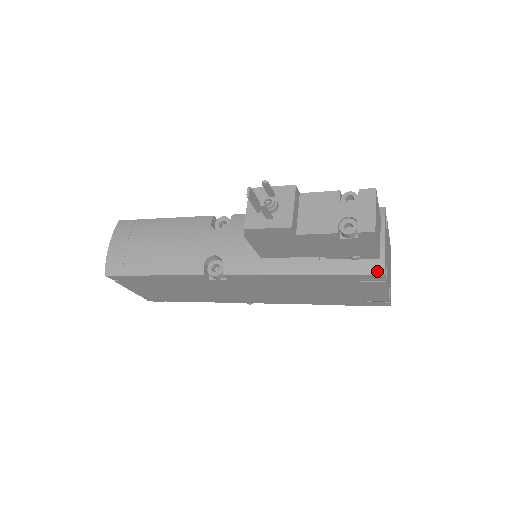
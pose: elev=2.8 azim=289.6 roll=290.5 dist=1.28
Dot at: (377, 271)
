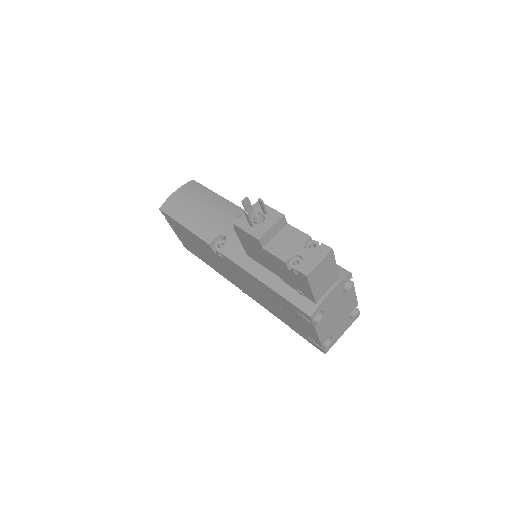
Dot at: (308, 311)
